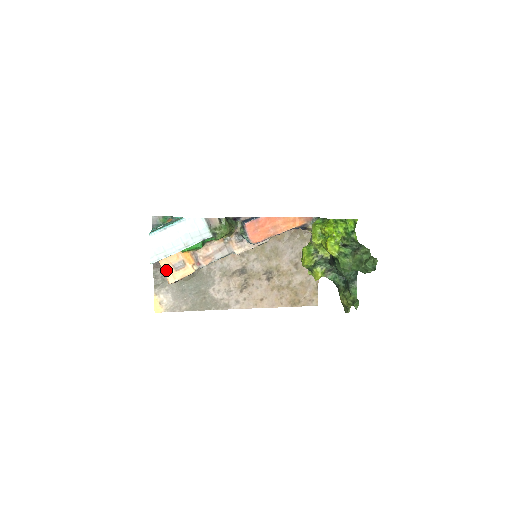
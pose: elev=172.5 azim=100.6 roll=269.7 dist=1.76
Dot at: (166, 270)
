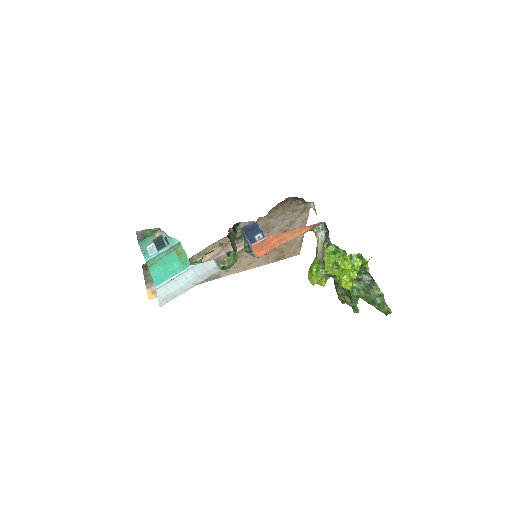
Dot at: occluded
